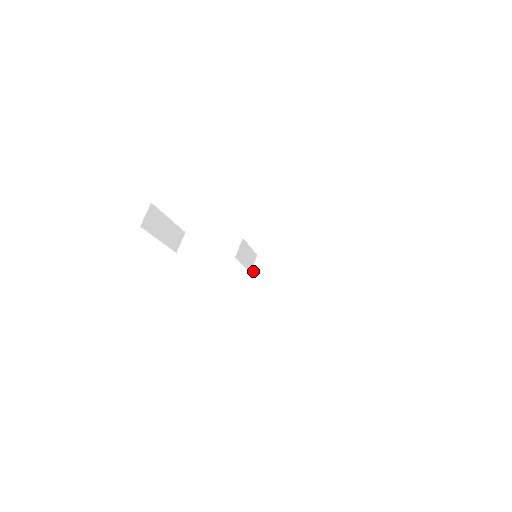
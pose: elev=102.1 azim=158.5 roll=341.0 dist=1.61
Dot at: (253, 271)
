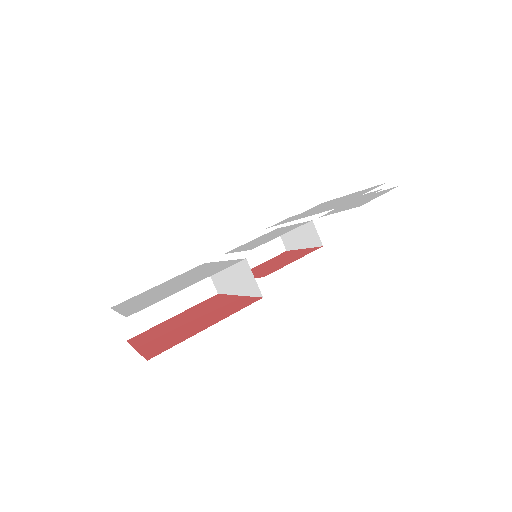
Dot at: occluded
